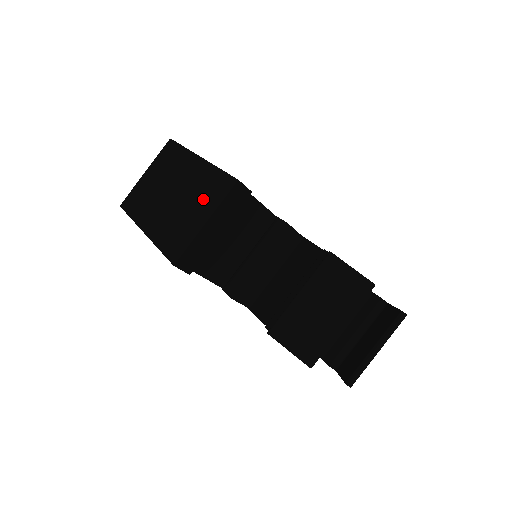
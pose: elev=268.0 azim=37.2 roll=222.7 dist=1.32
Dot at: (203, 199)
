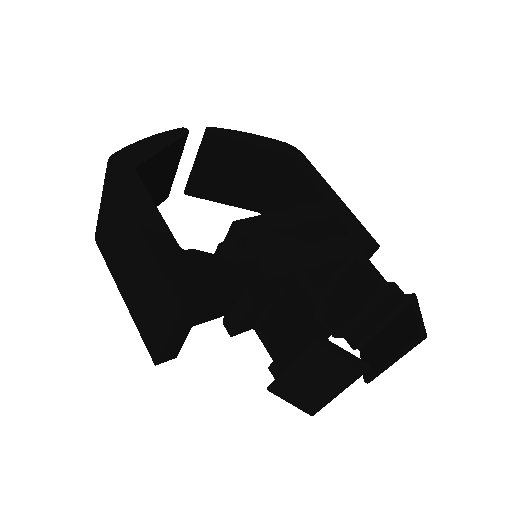
Dot at: (158, 303)
